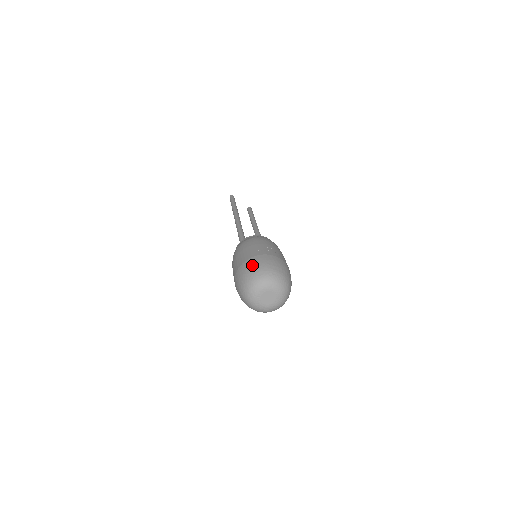
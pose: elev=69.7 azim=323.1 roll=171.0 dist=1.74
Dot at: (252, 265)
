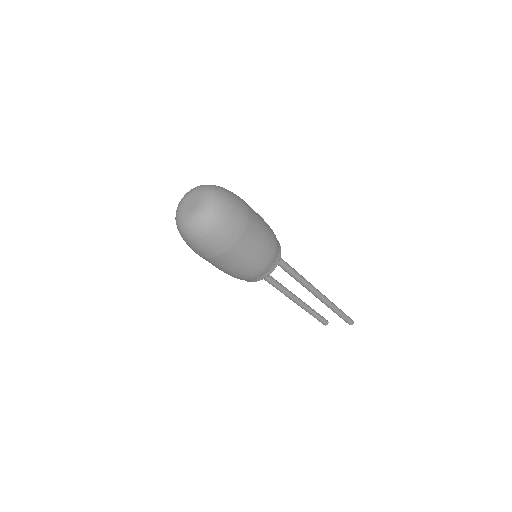
Dot at: occluded
